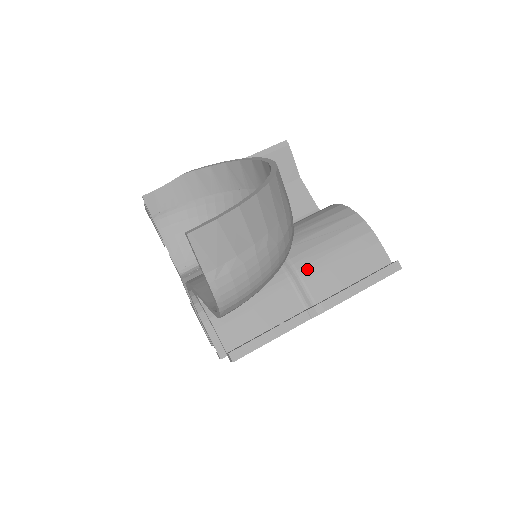
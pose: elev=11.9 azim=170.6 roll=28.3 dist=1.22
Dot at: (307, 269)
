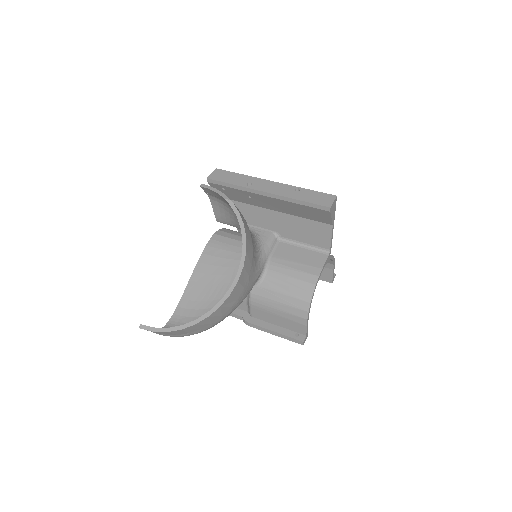
Dot at: (256, 304)
